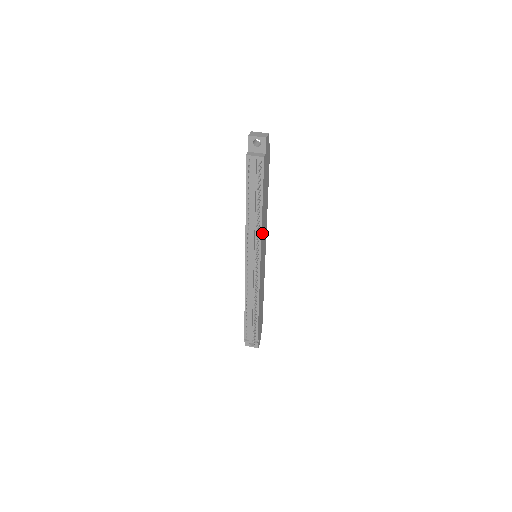
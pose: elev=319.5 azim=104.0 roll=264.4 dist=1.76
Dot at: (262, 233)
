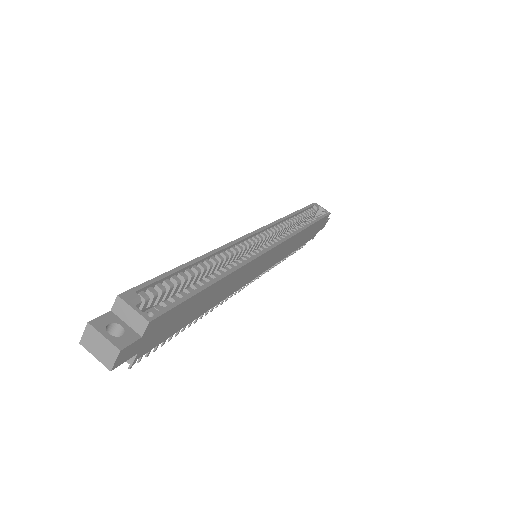
Dot at: (235, 287)
